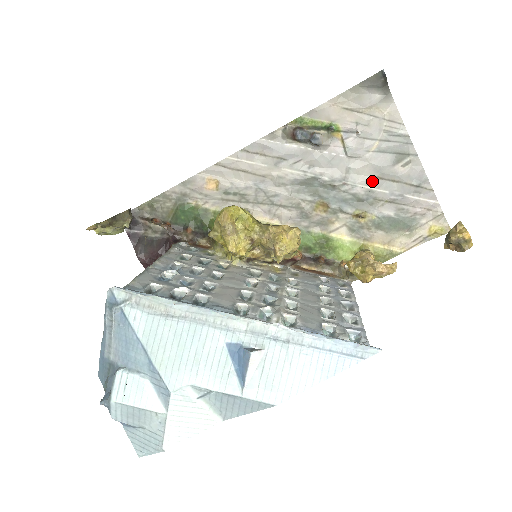
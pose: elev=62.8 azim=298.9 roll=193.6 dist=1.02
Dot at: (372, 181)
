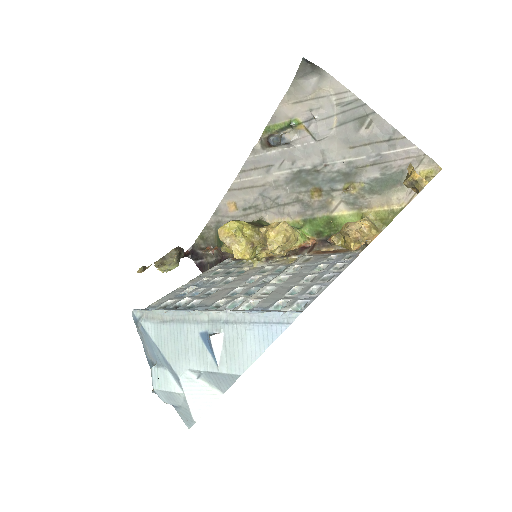
Dot at: (347, 153)
